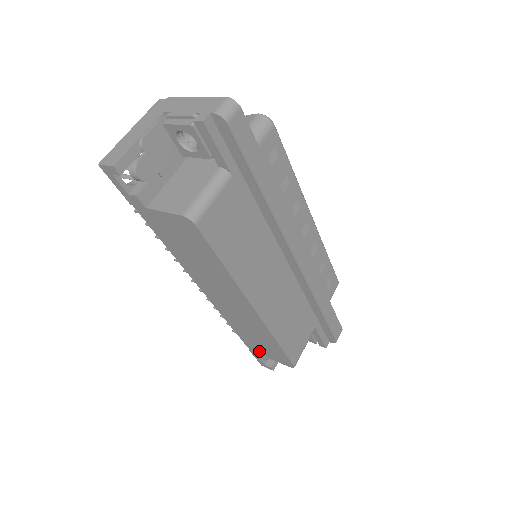
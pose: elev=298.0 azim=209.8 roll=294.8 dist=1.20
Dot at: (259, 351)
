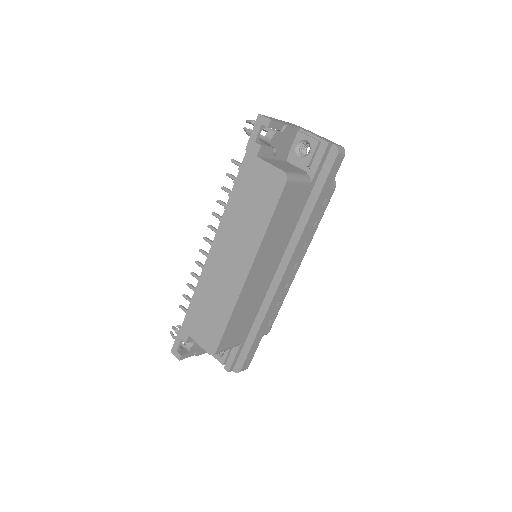
Dot at: (192, 329)
